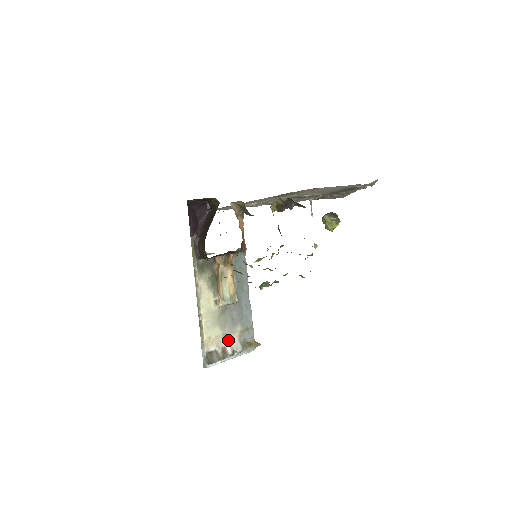
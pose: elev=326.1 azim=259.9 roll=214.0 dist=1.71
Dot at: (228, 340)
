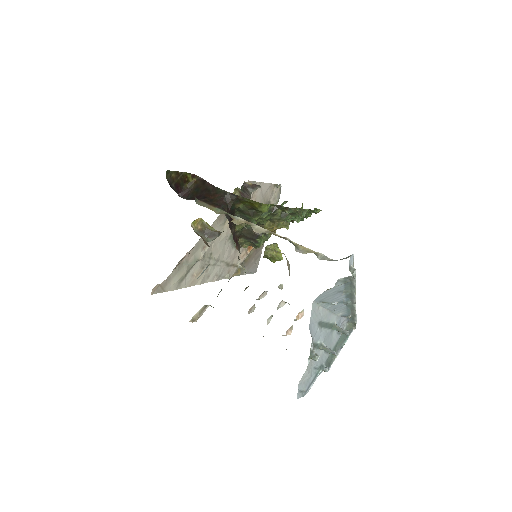
Dot at: occluded
